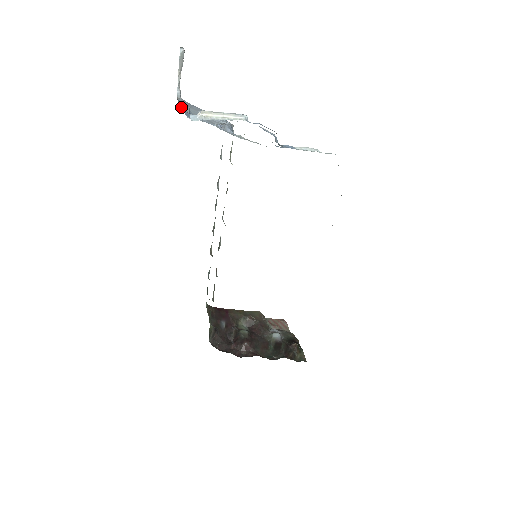
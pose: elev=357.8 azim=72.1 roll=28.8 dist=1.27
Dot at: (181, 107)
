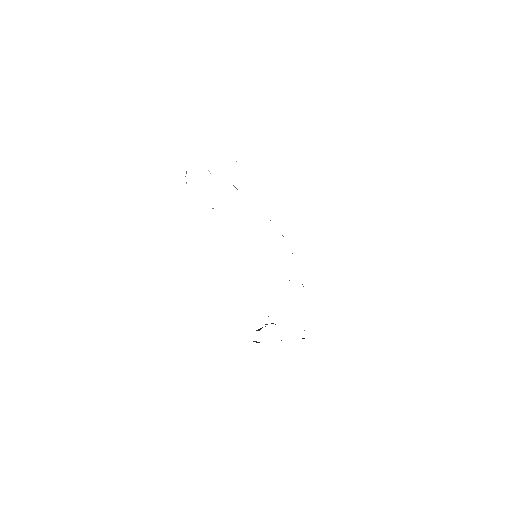
Dot at: occluded
